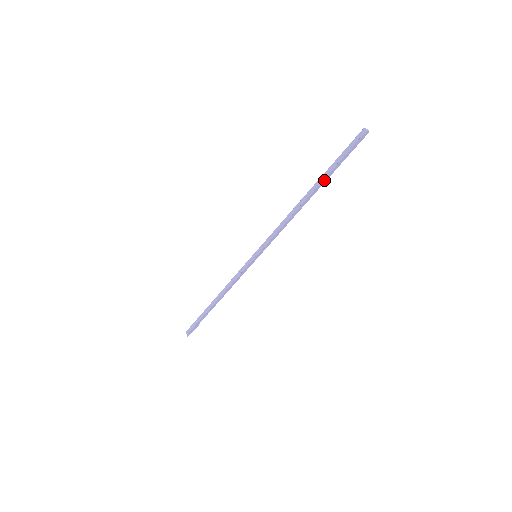
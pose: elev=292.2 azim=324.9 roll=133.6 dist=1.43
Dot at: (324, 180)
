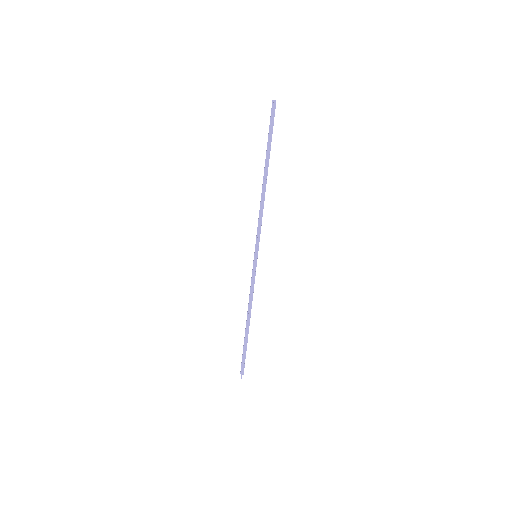
Dot at: (269, 157)
